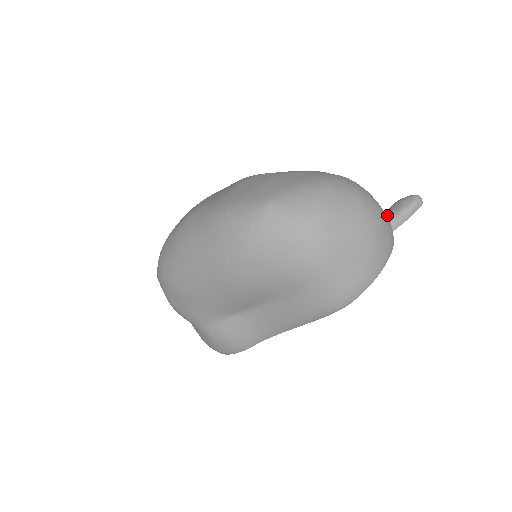
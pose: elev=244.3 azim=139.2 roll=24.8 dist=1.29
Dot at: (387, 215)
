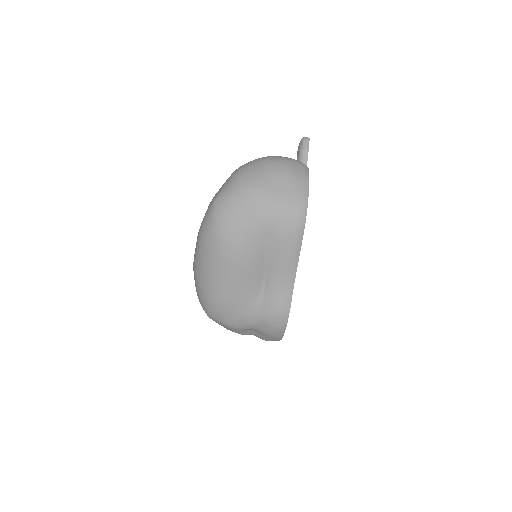
Dot at: occluded
